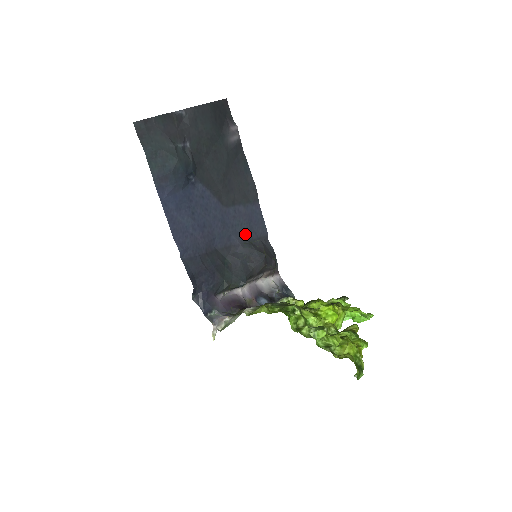
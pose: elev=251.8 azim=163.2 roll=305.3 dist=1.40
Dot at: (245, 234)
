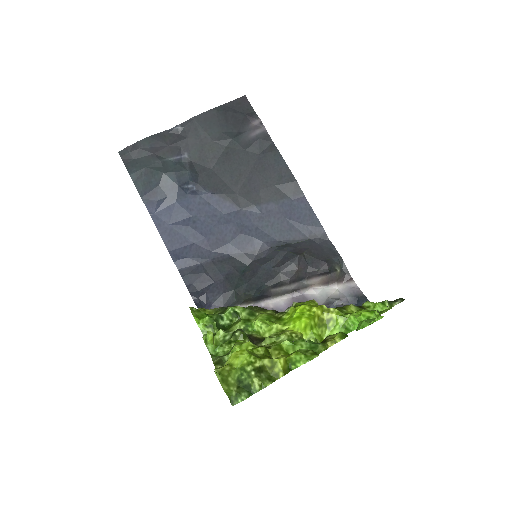
Dot at: (280, 235)
